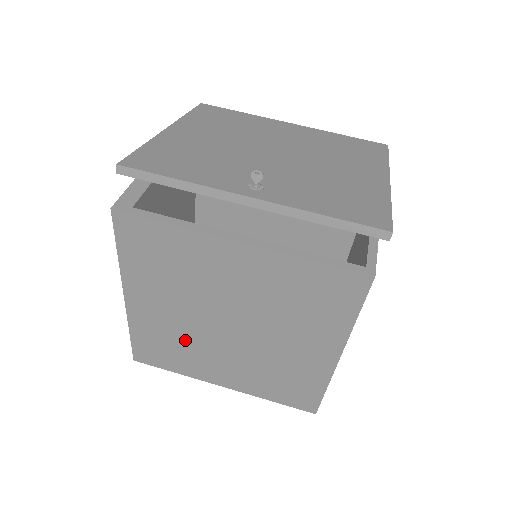
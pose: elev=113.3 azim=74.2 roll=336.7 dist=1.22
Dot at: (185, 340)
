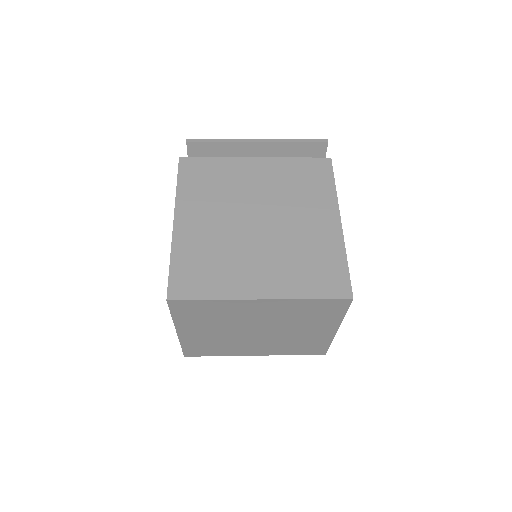
Dot at: (223, 249)
